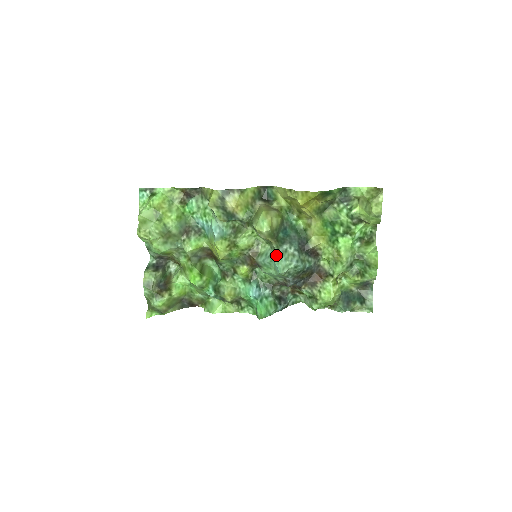
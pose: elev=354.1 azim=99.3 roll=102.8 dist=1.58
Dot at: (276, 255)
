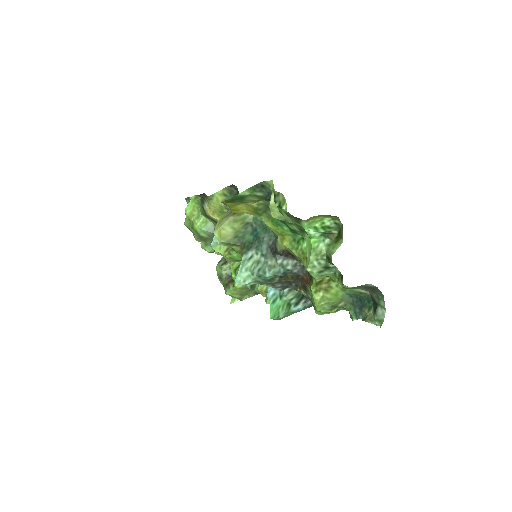
Dot at: (240, 265)
